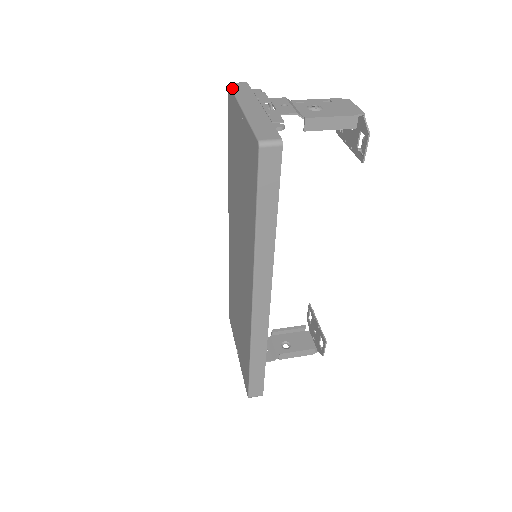
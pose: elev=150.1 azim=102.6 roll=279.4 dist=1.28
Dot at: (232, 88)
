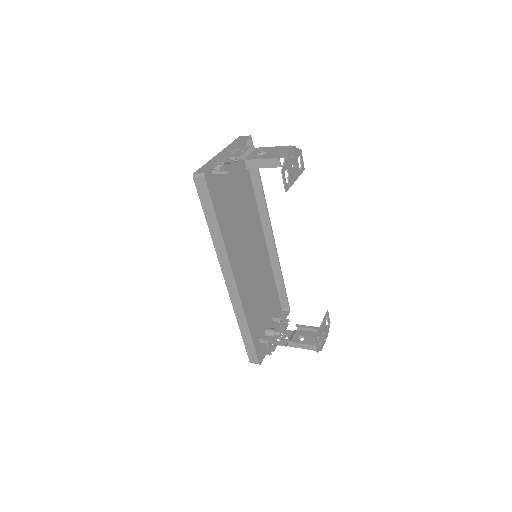
Dot at: (234, 140)
